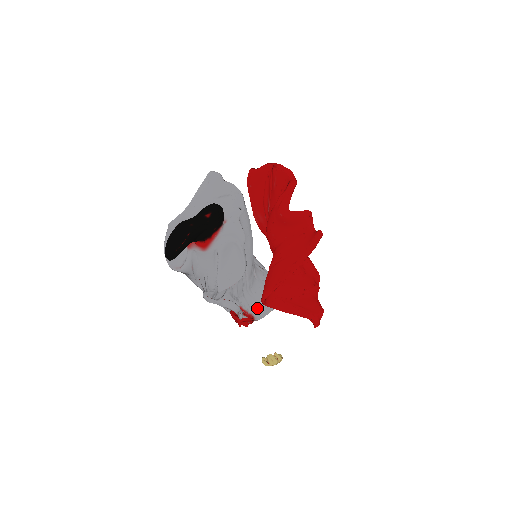
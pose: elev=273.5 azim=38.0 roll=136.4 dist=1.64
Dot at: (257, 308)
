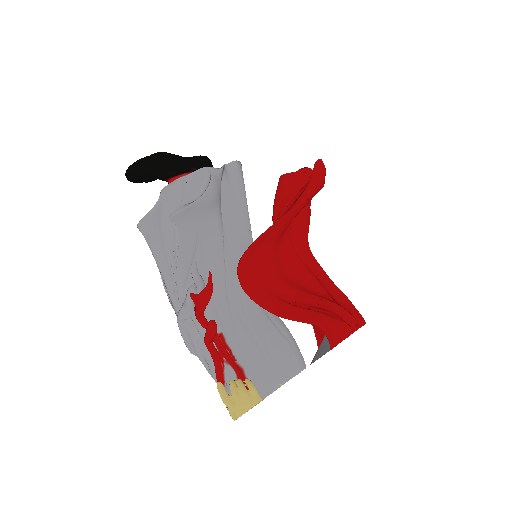
Dot at: (253, 357)
